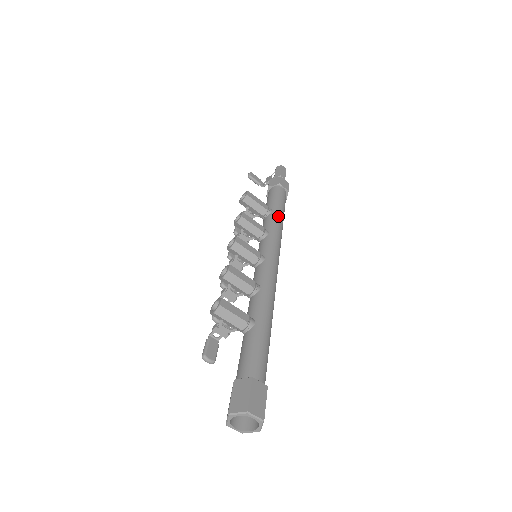
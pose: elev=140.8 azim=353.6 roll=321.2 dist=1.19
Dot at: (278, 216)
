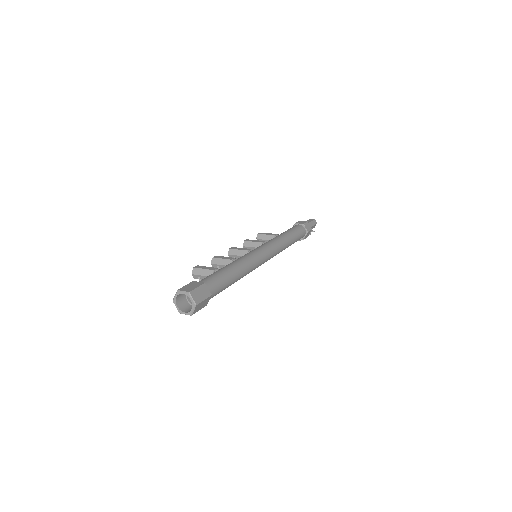
Dot at: (282, 234)
